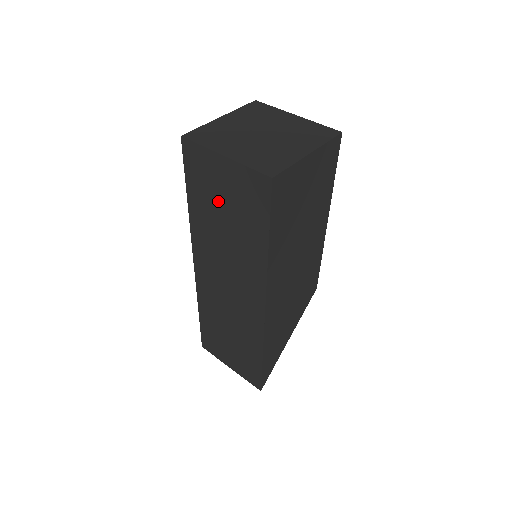
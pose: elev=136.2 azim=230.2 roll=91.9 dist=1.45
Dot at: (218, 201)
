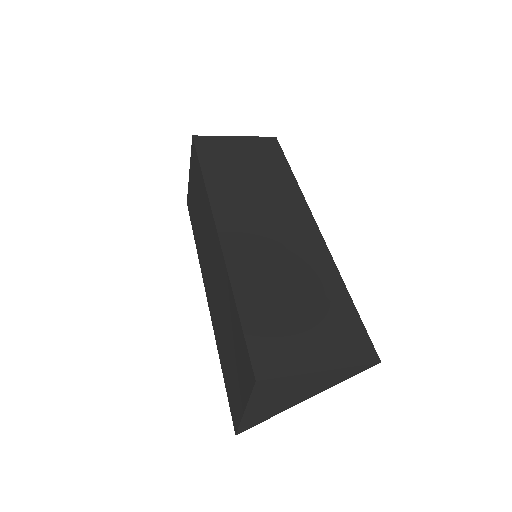
Dot at: (237, 161)
